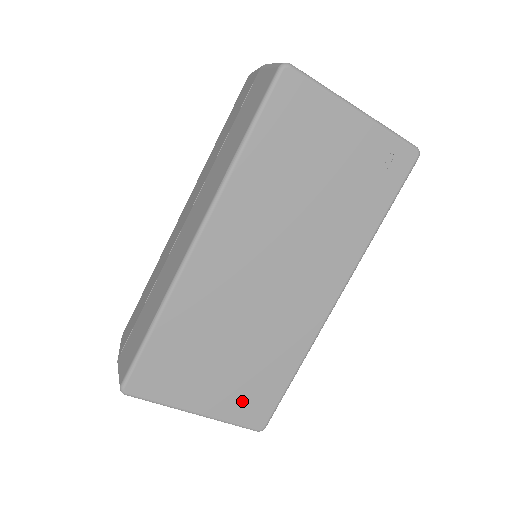
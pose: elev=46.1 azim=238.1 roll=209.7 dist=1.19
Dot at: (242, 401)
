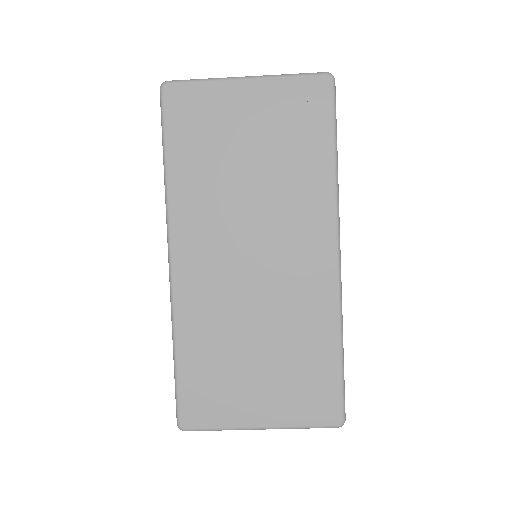
Dot at: (300, 399)
